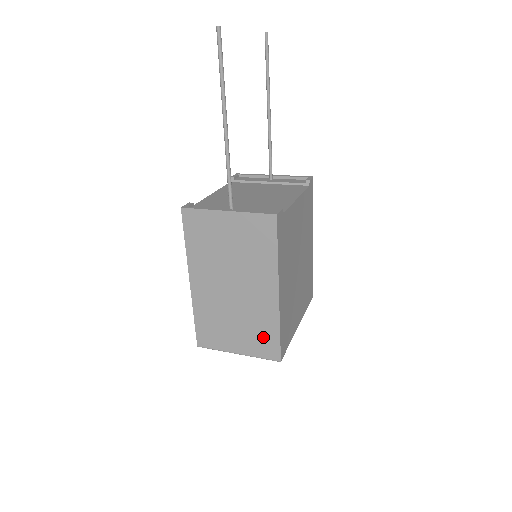
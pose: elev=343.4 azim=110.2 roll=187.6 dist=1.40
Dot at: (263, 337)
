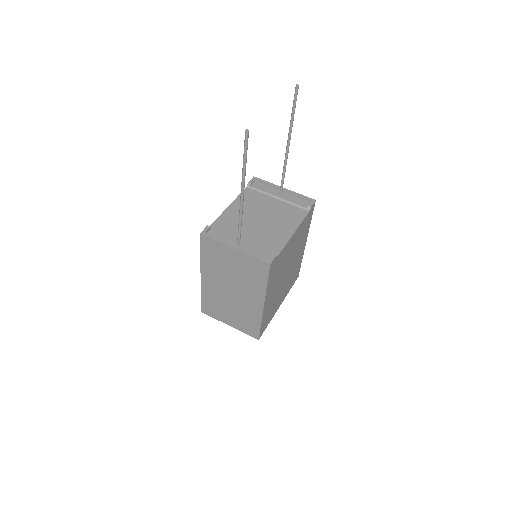
Dot at: (249, 324)
